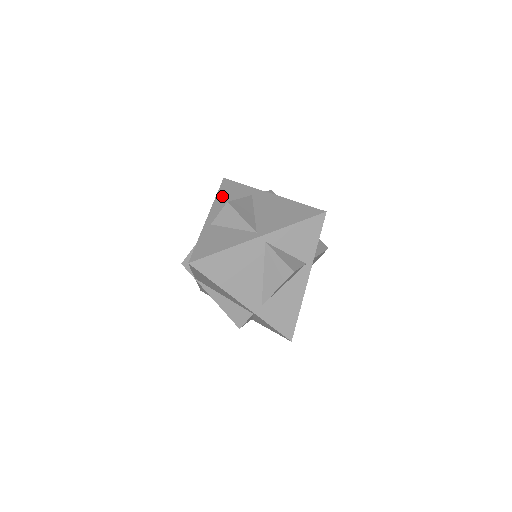
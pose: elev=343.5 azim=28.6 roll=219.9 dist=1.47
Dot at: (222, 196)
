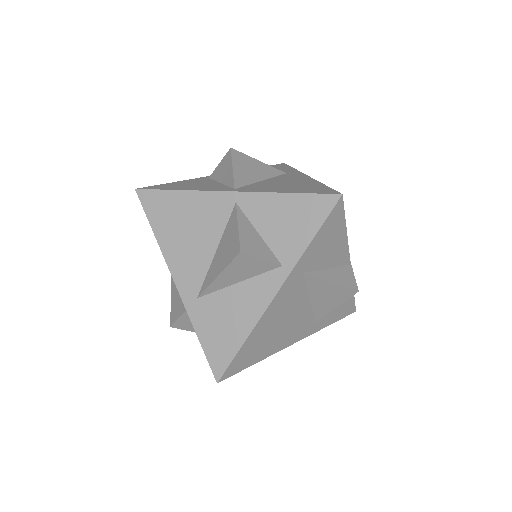
Dot at: occluded
